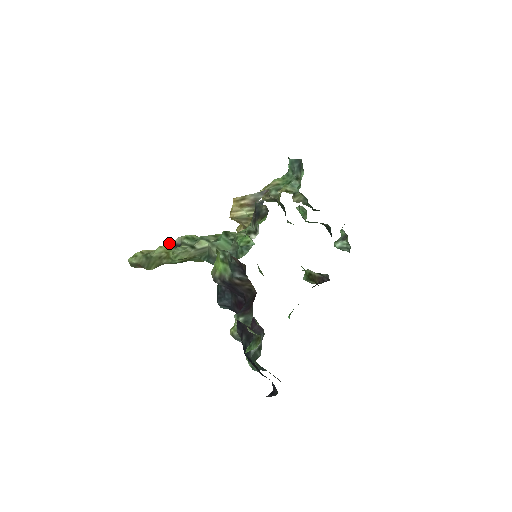
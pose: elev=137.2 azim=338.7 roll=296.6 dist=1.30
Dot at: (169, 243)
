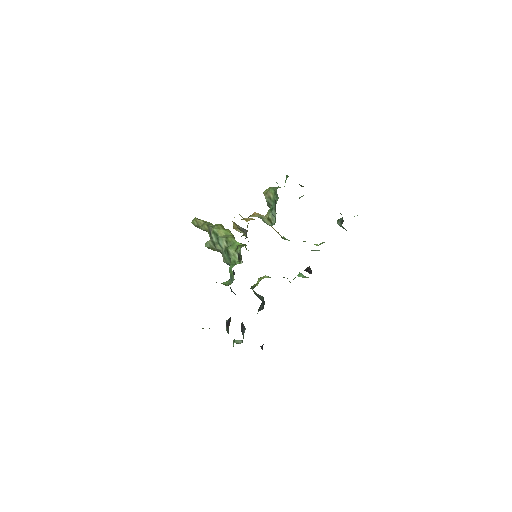
Dot at: (208, 225)
